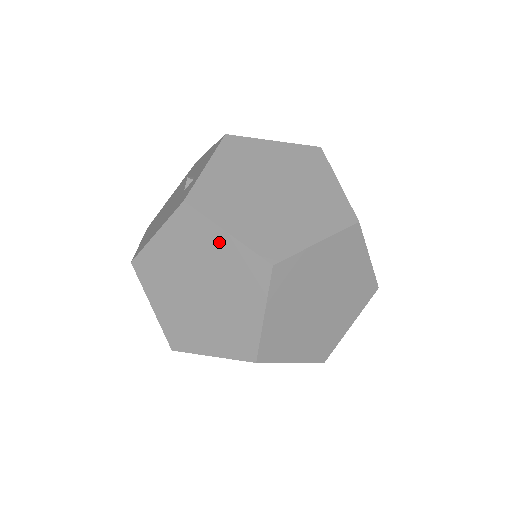
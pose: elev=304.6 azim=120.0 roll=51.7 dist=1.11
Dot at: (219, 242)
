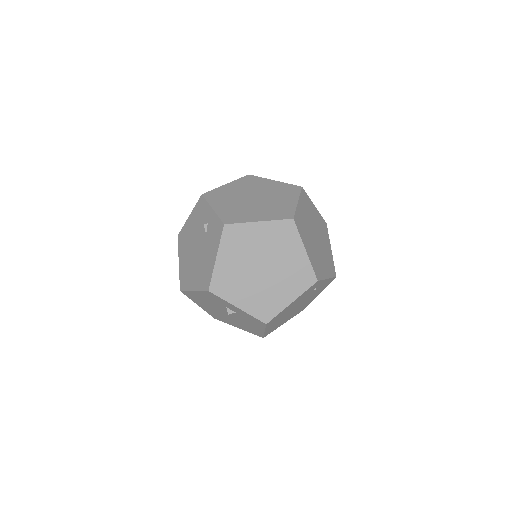
Dot at: (258, 231)
